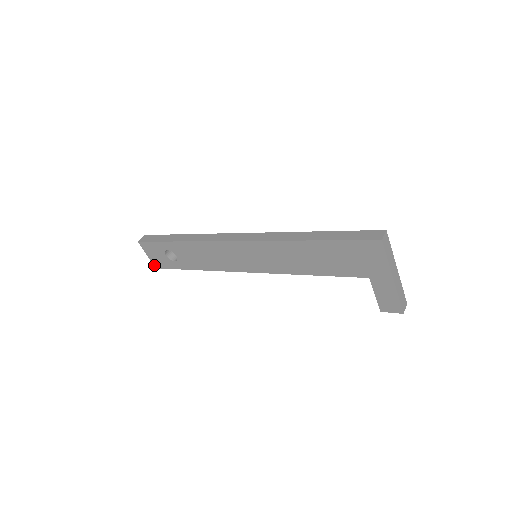
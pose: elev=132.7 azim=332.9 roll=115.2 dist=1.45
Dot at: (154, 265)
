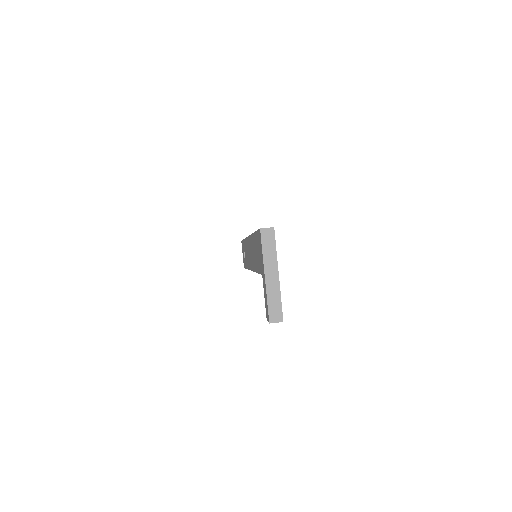
Dot at: occluded
